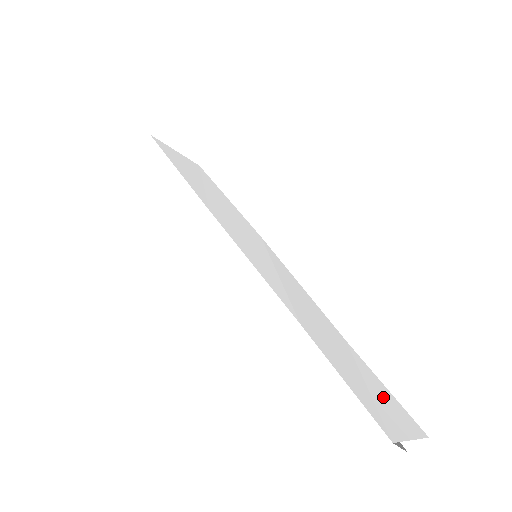
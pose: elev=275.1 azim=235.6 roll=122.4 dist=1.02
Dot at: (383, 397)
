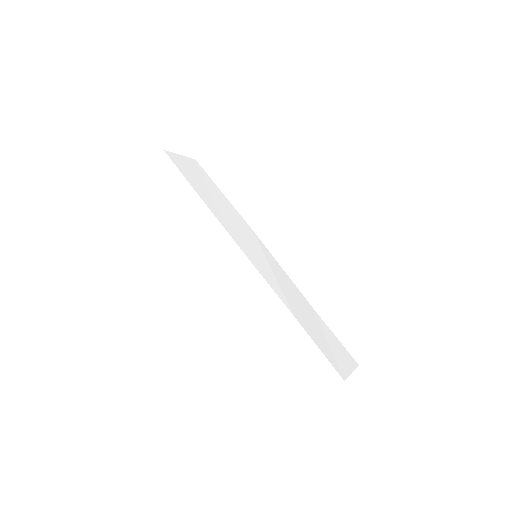
Dot at: (337, 348)
